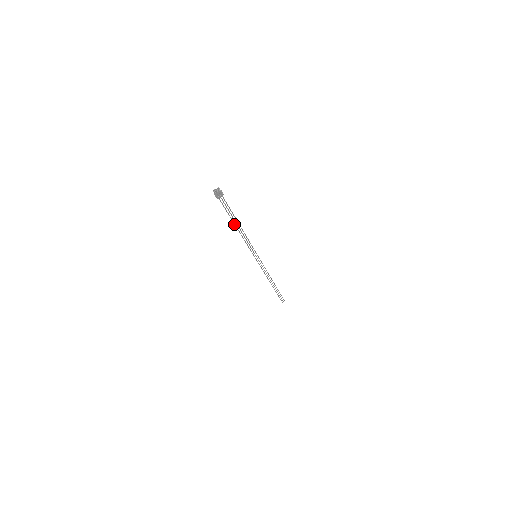
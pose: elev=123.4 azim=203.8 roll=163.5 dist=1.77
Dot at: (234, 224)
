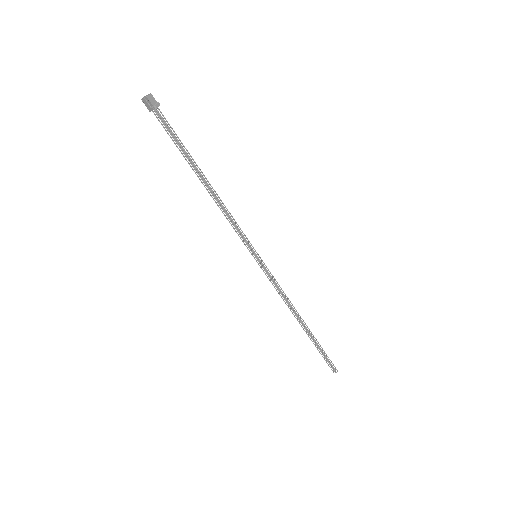
Dot at: occluded
